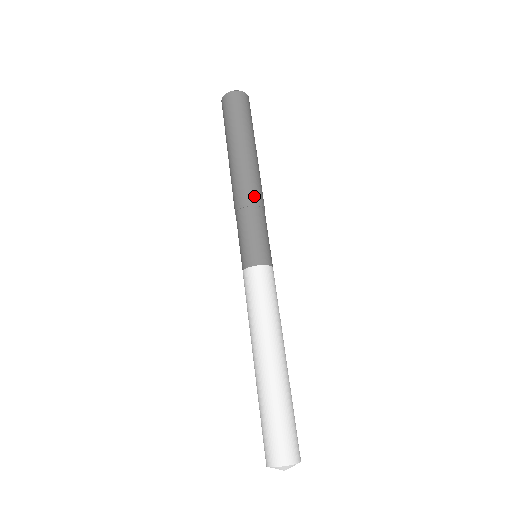
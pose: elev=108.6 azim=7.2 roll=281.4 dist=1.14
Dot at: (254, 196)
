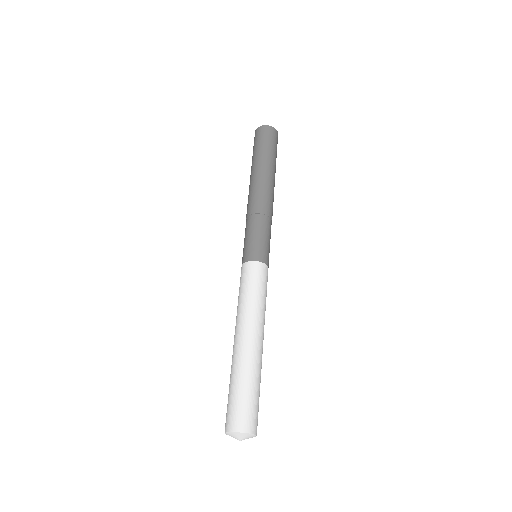
Dot at: (265, 207)
